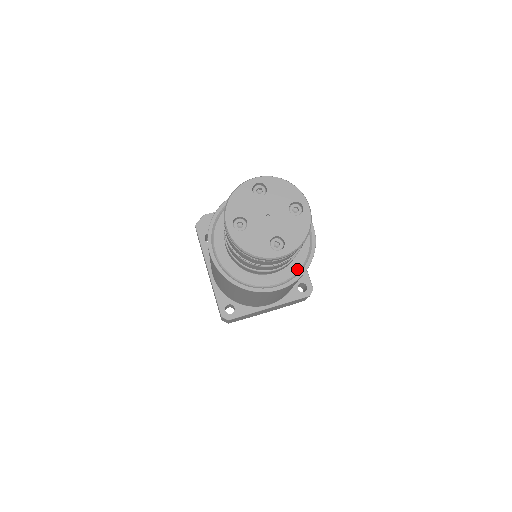
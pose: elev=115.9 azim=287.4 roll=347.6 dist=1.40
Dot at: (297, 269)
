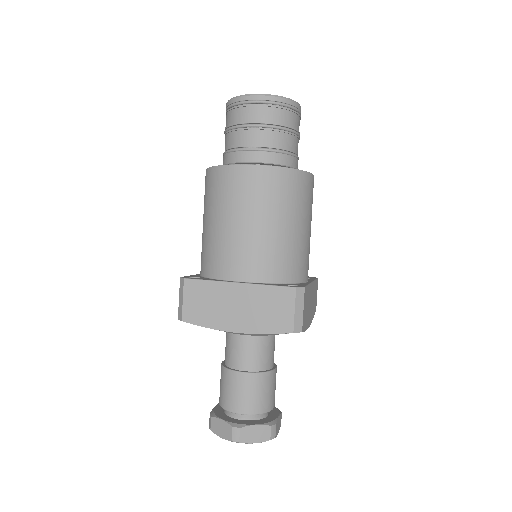
Dot at: occluded
